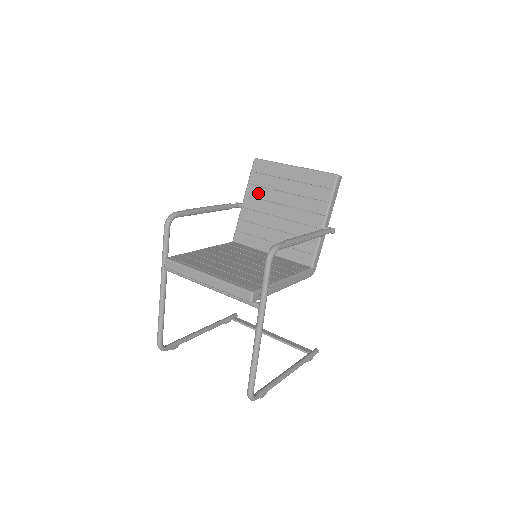
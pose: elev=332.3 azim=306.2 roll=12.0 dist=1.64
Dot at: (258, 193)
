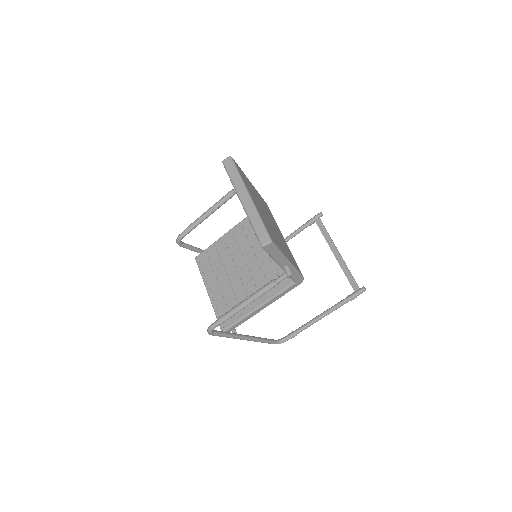
Dot at: occluded
